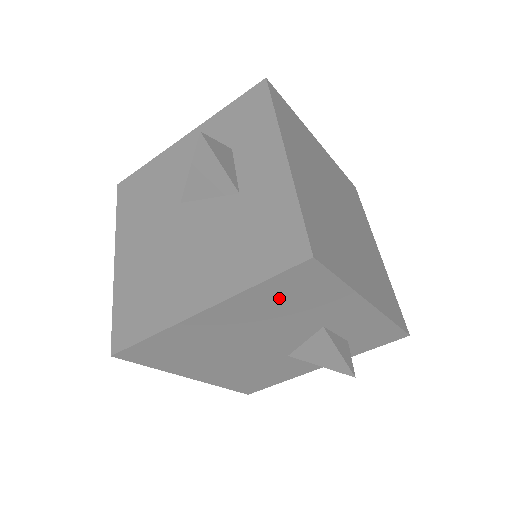
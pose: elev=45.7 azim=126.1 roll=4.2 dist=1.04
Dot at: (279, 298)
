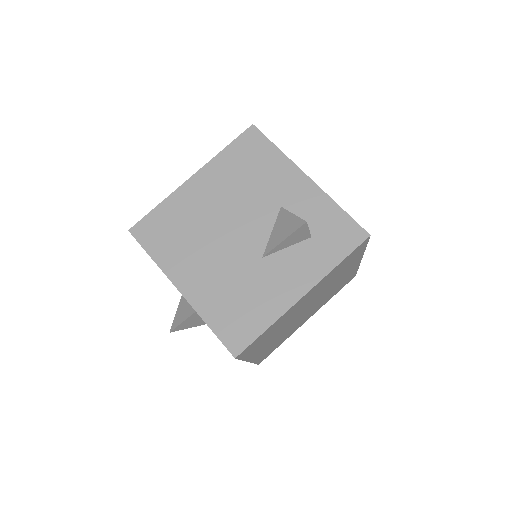
Dot at: (240, 164)
